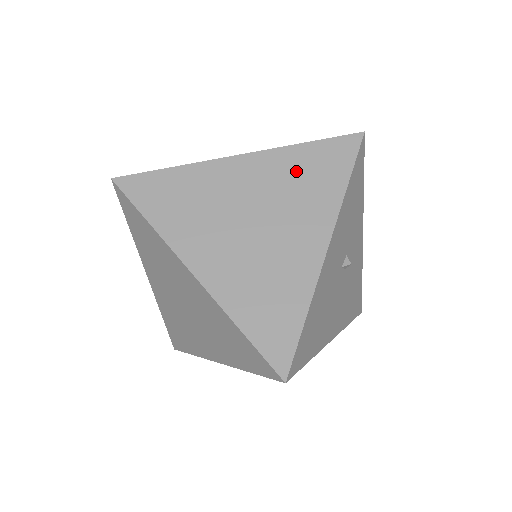
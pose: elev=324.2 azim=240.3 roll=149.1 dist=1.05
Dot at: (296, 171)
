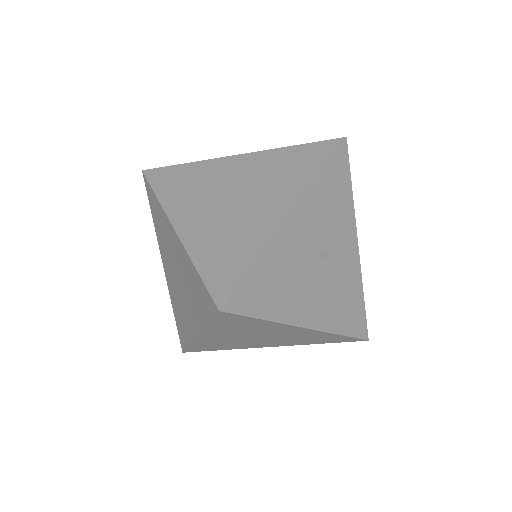
Dot at: (280, 163)
